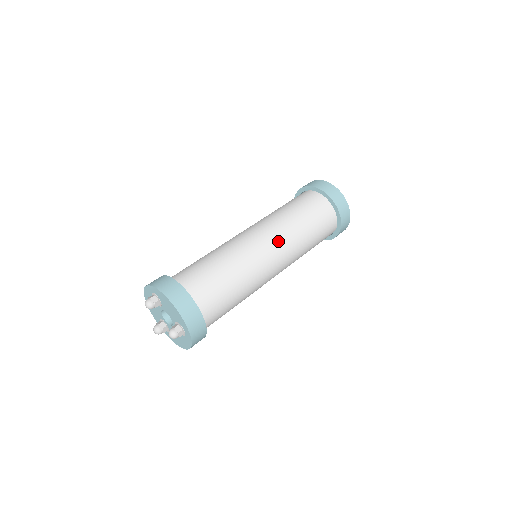
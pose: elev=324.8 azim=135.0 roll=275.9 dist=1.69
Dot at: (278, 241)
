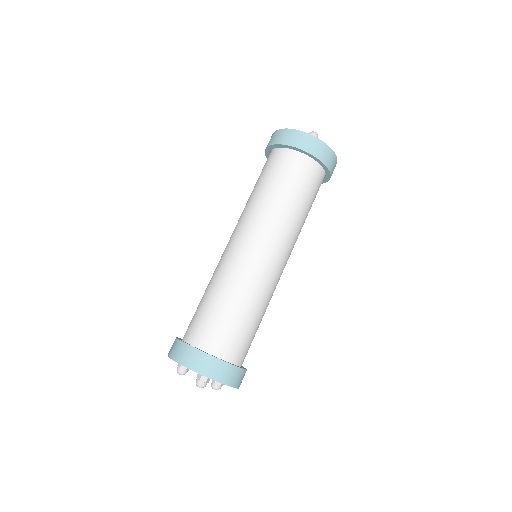
Dot at: (245, 229)
